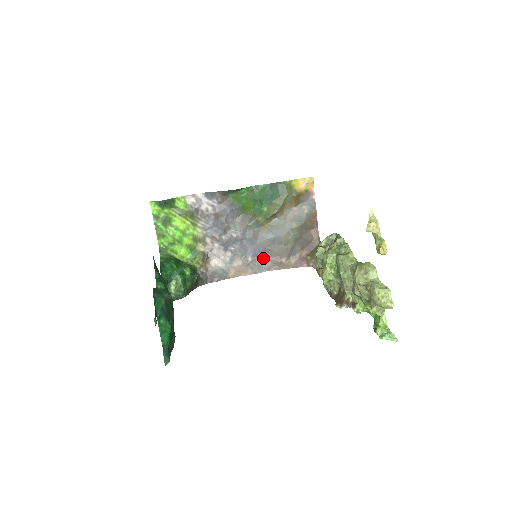
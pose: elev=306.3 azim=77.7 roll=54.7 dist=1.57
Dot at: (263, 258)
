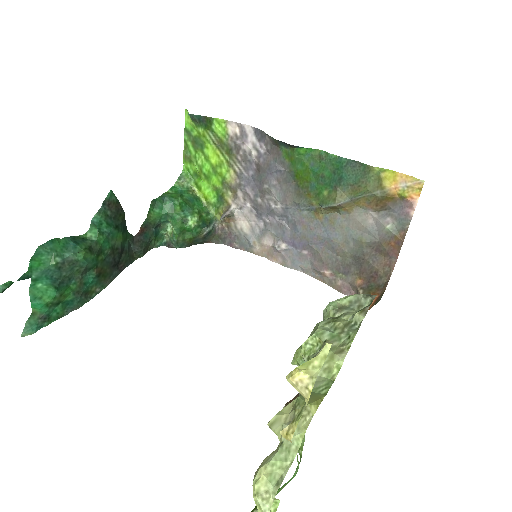
Dot at: (303, 254)
